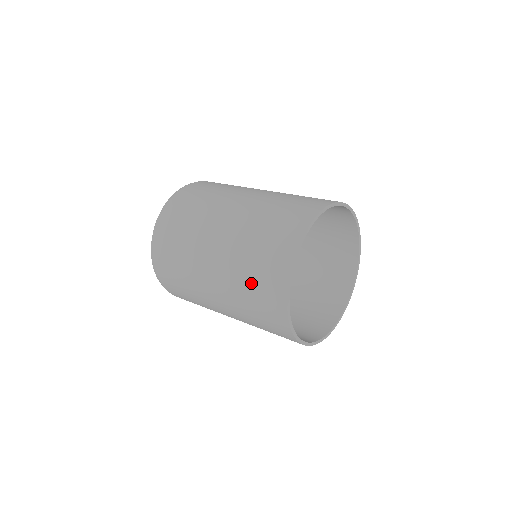
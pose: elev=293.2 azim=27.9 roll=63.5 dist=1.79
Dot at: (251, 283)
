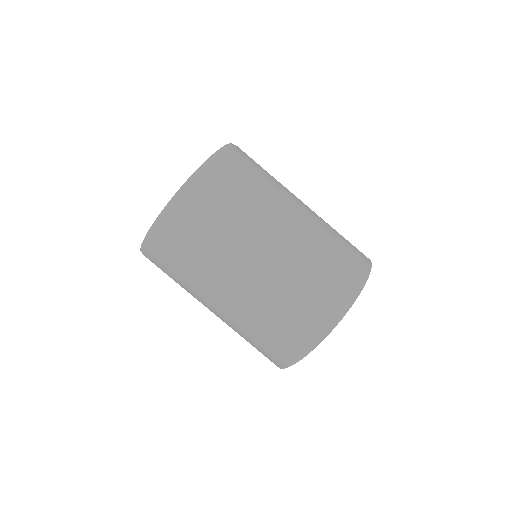
Dot at: (283, 317)
